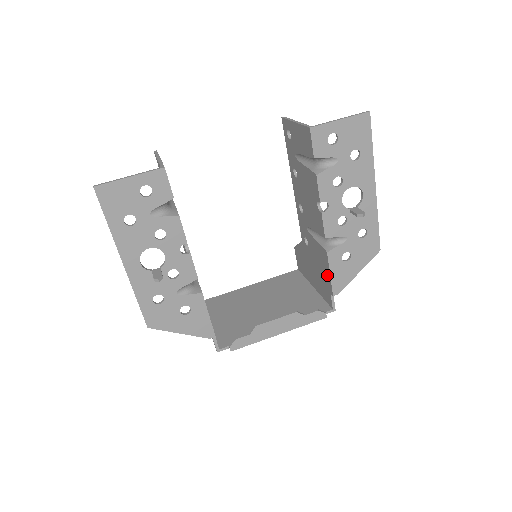
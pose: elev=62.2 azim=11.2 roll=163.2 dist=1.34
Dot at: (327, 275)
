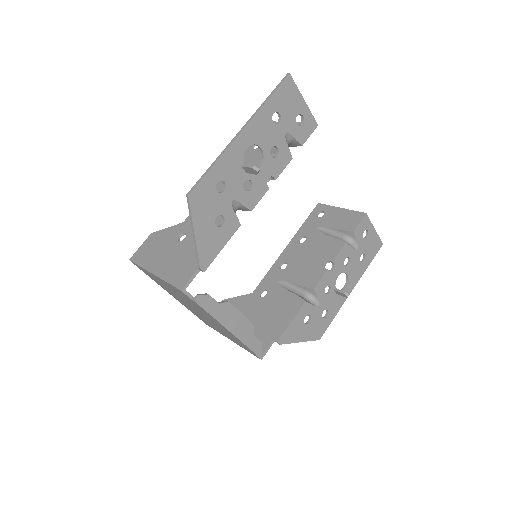
Dot at: (284, 322)
